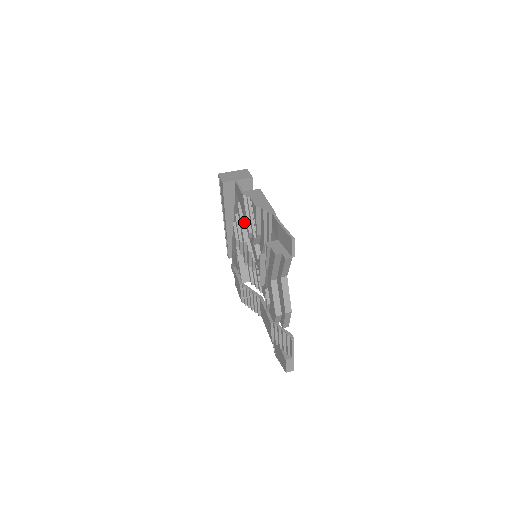
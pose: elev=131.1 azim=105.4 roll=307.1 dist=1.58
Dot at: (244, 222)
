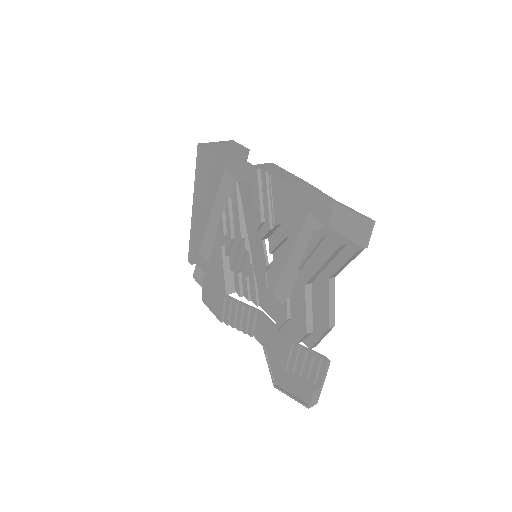
Dot at: (242, 210)
